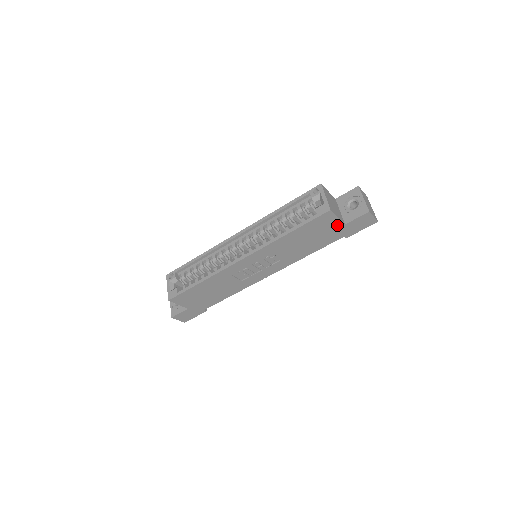
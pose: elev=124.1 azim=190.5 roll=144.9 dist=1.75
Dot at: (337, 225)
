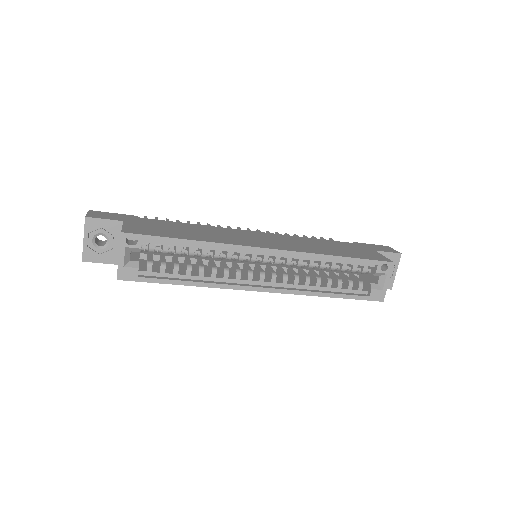
Dot at: occluded
